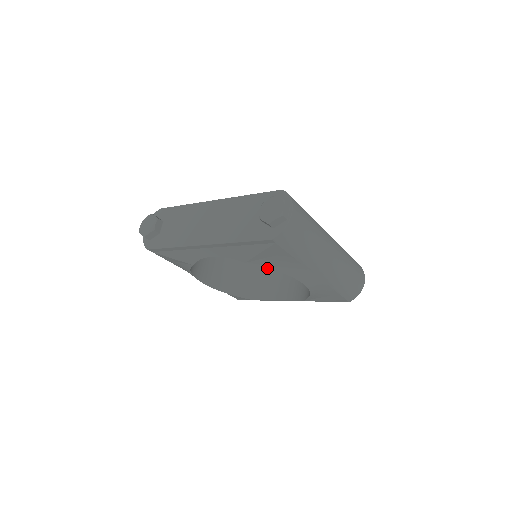
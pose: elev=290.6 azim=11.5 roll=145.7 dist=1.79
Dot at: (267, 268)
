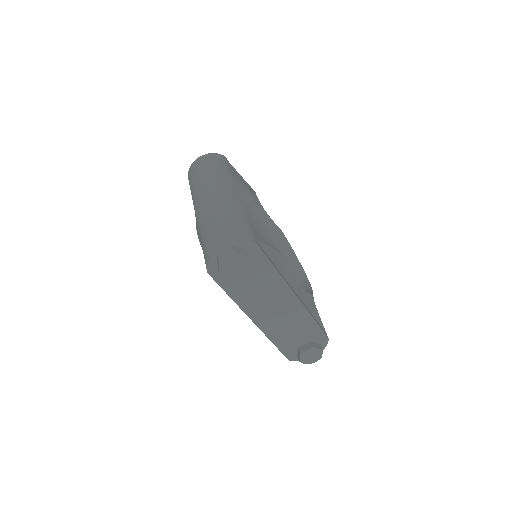
Dot at: occluded
